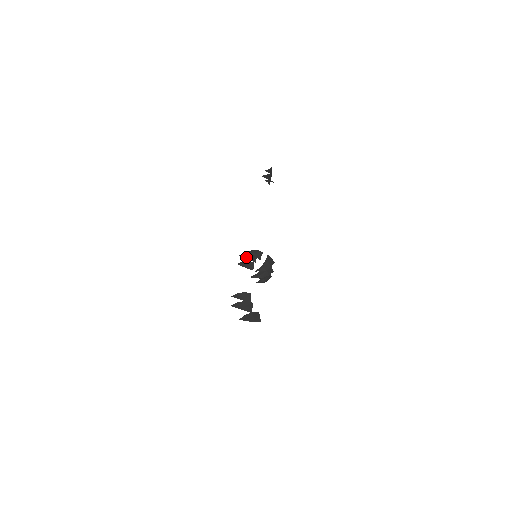
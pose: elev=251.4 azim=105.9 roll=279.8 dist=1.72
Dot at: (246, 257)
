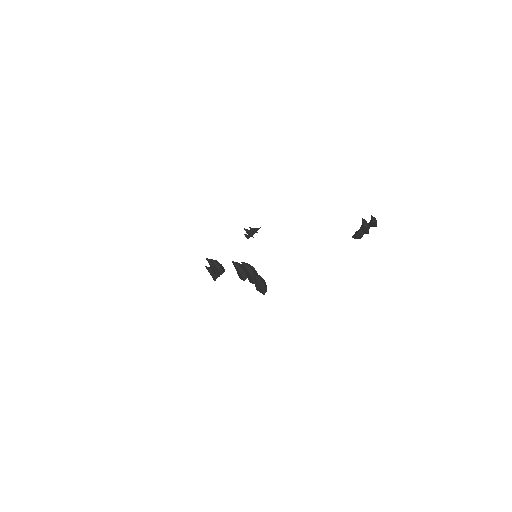
Dot at: occluded
